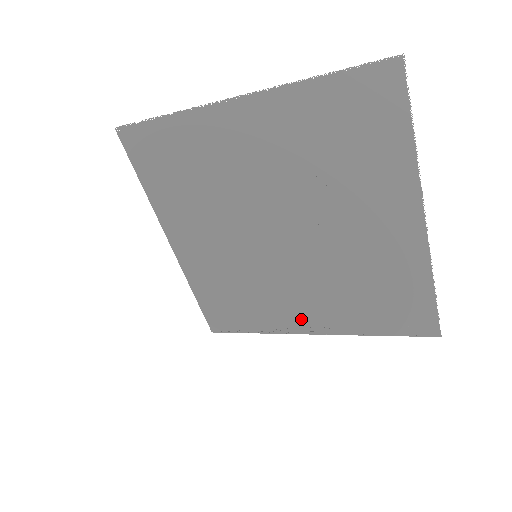
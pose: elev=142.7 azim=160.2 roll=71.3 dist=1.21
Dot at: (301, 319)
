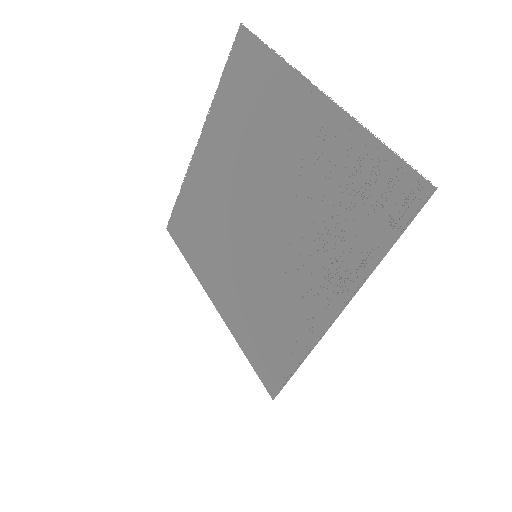
Dot at: (318, 302)
